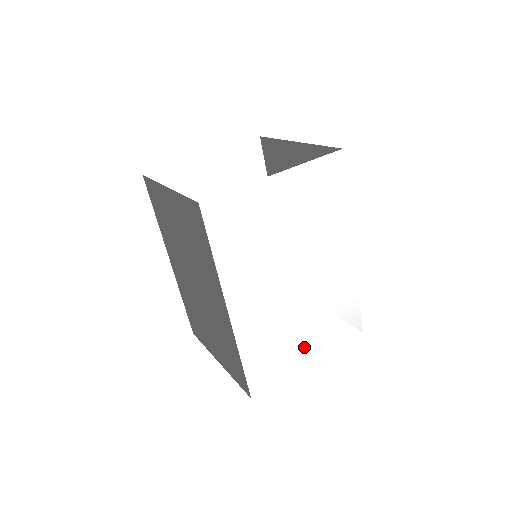
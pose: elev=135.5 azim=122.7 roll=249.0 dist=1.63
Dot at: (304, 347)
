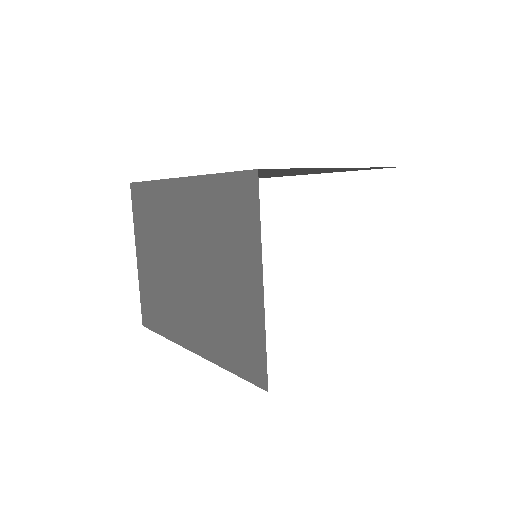
Dot at: occluded
